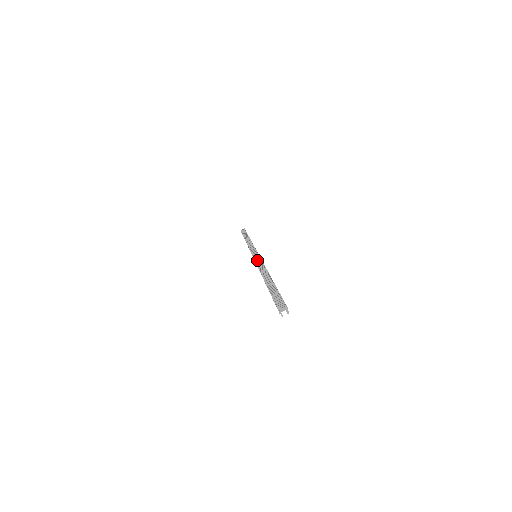
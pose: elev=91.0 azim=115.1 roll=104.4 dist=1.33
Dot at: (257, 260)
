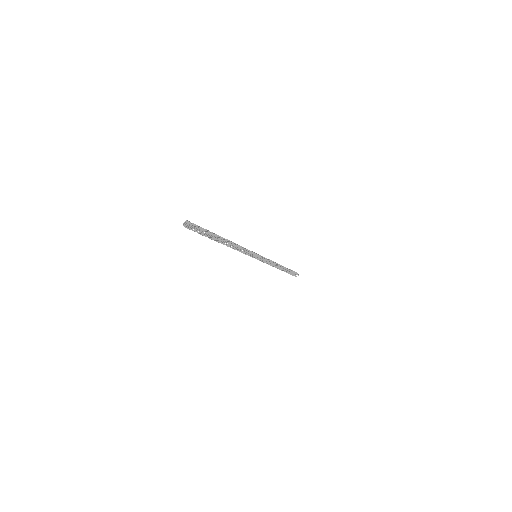
Dot at: (245, 251)
